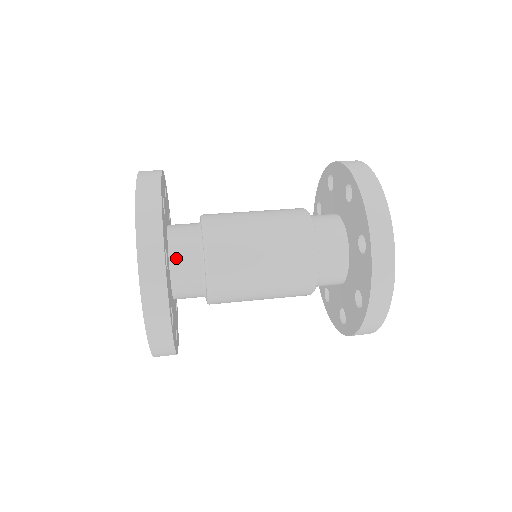
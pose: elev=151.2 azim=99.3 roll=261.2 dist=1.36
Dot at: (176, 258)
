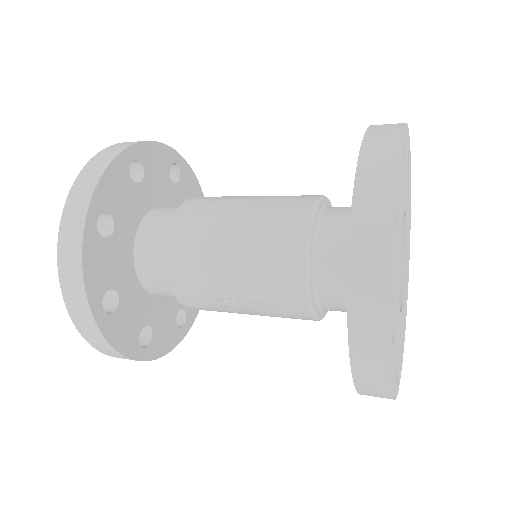
Dot at: (157, 210)
